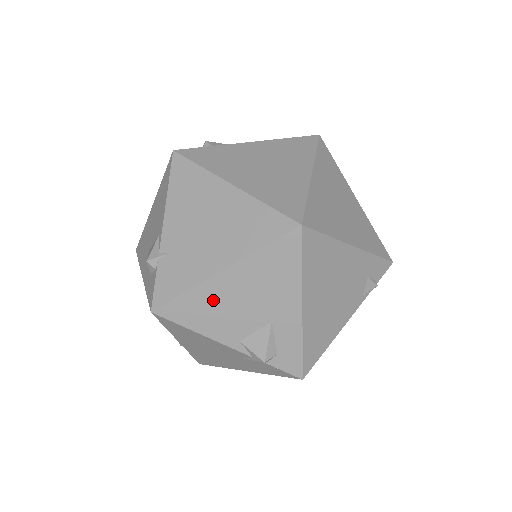
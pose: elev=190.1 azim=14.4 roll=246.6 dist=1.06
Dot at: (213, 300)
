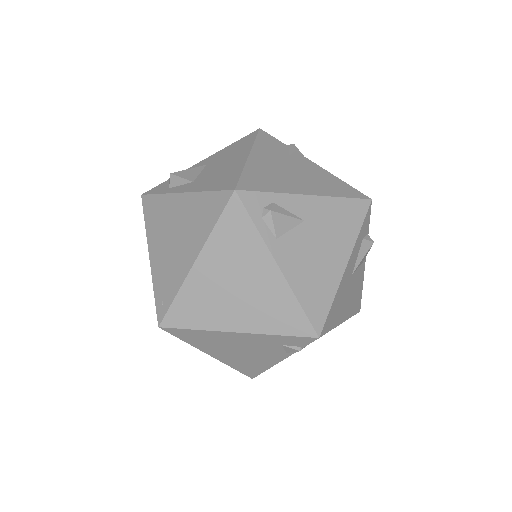
Dot at: occluded
